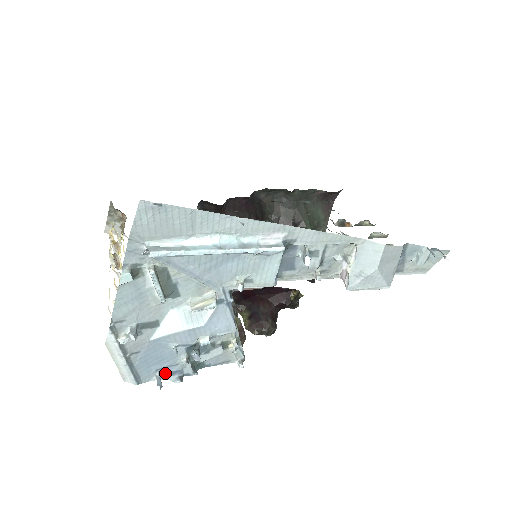
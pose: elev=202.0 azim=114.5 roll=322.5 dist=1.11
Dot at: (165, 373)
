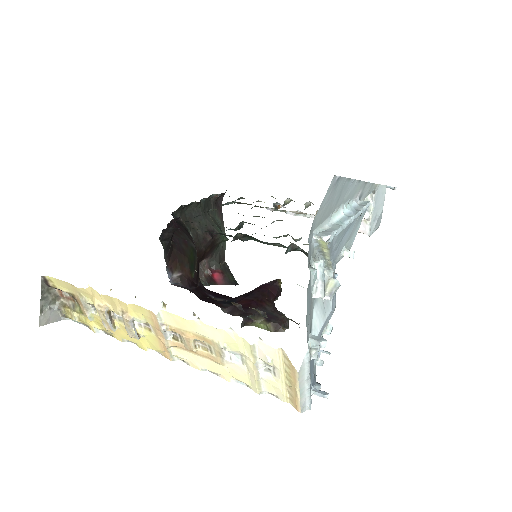
Dot at: occluded
